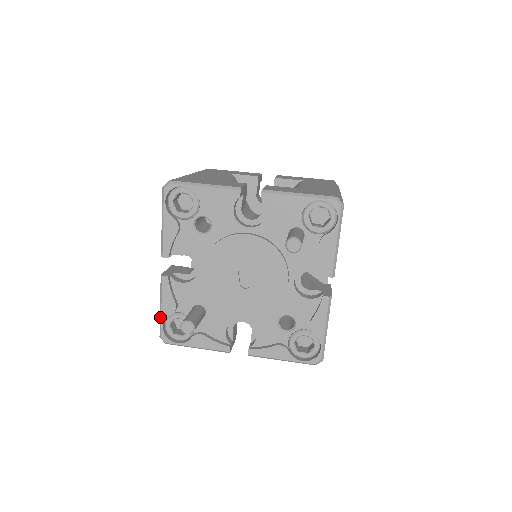
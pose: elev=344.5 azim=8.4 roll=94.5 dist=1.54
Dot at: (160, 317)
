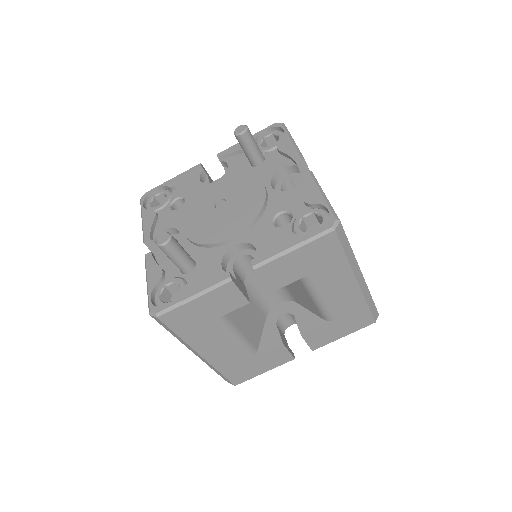
Dot at: (147, 292)
